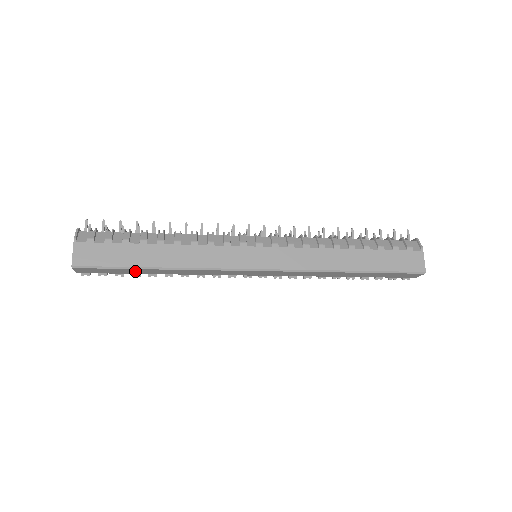
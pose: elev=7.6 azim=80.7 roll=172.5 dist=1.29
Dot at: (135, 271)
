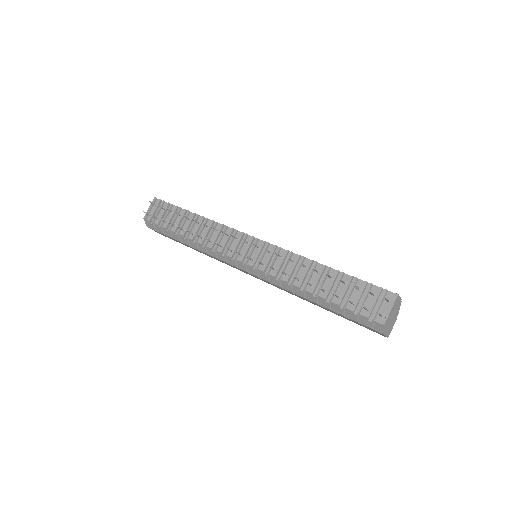
Dot at: occluded
